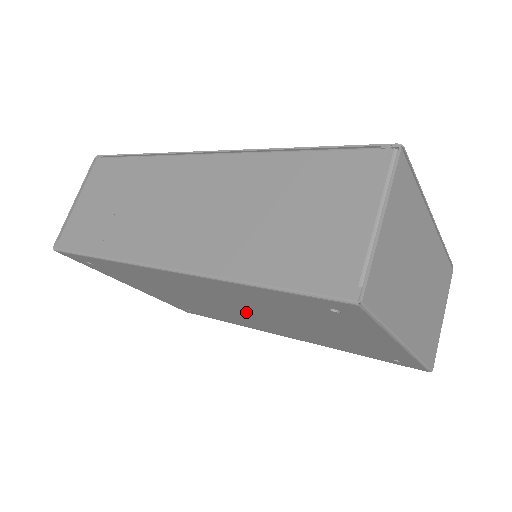
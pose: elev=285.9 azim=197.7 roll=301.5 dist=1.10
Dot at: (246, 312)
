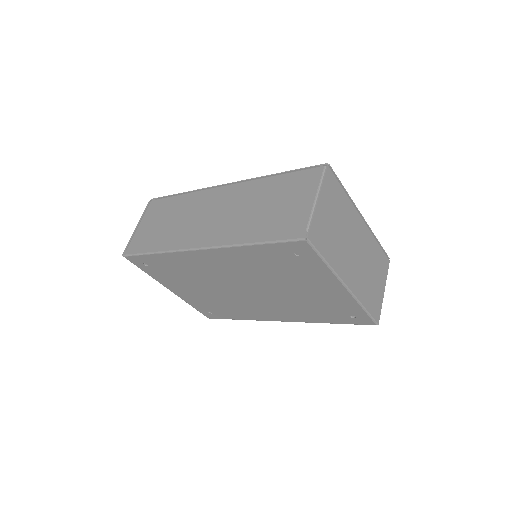
Dot at: (250, 290)
